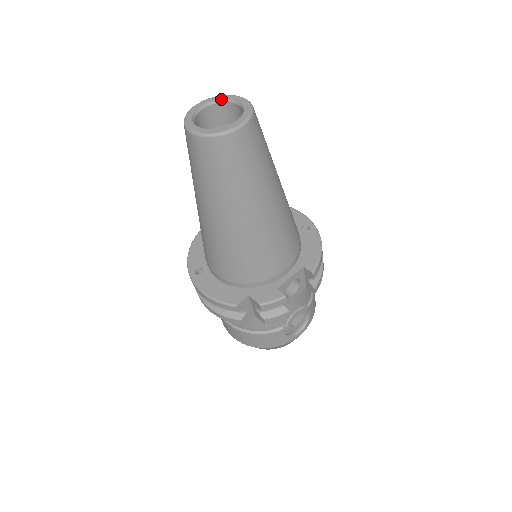
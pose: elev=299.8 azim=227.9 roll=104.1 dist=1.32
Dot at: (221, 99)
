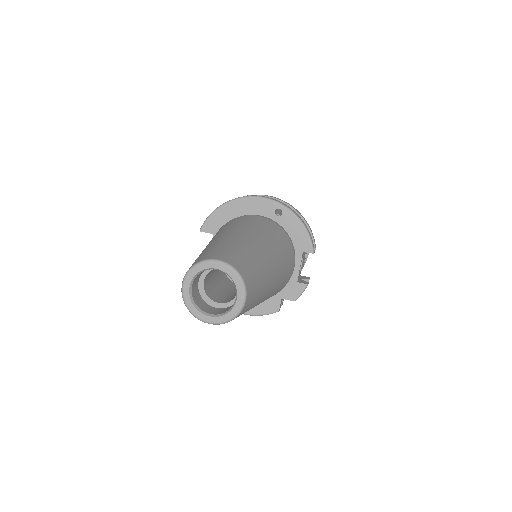
Dot at: (198, 272)
